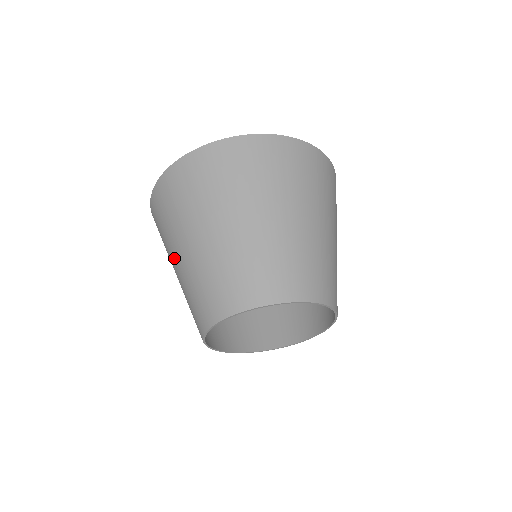
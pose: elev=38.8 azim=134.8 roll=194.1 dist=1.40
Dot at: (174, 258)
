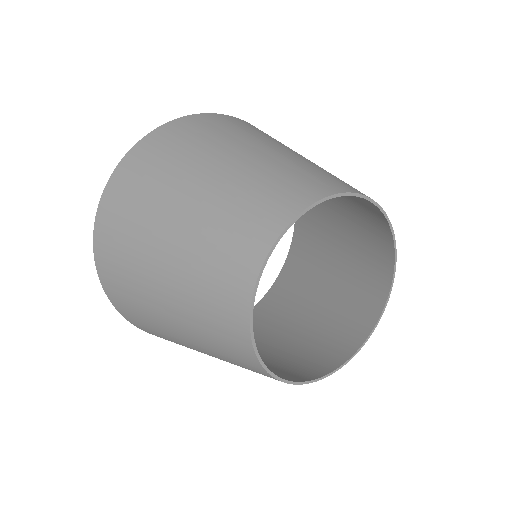
Dot at: (185, 343)
